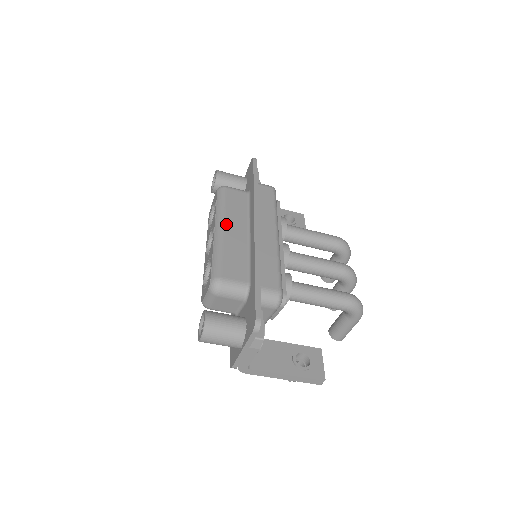
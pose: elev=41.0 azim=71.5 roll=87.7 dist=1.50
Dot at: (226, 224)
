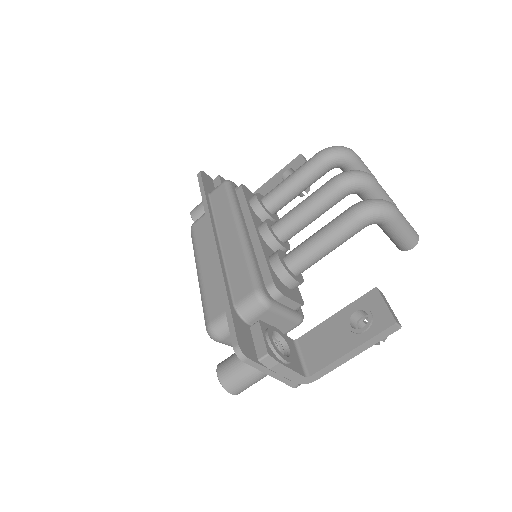
Dot at: (201, 262)
